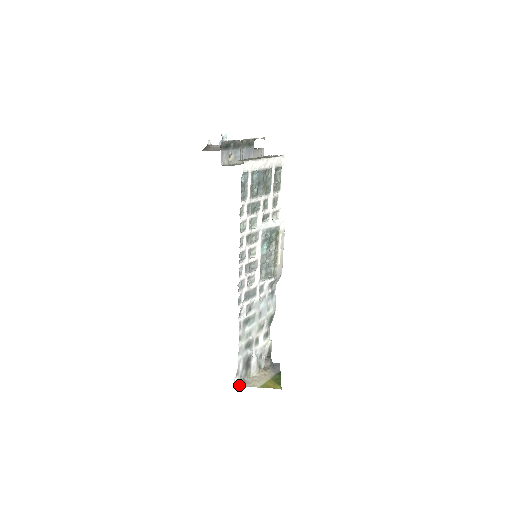
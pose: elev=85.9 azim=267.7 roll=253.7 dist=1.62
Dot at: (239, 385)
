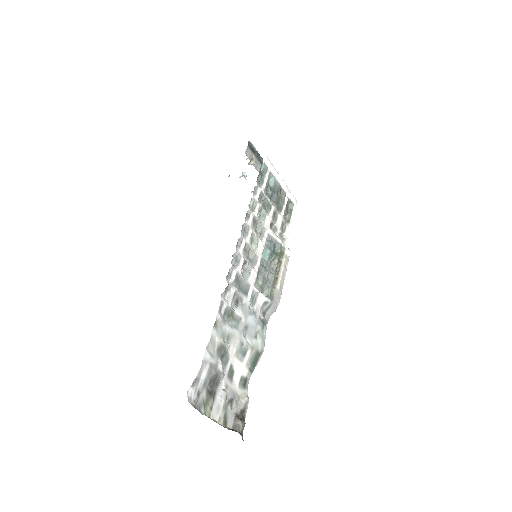
Dot at: (192, 405)
